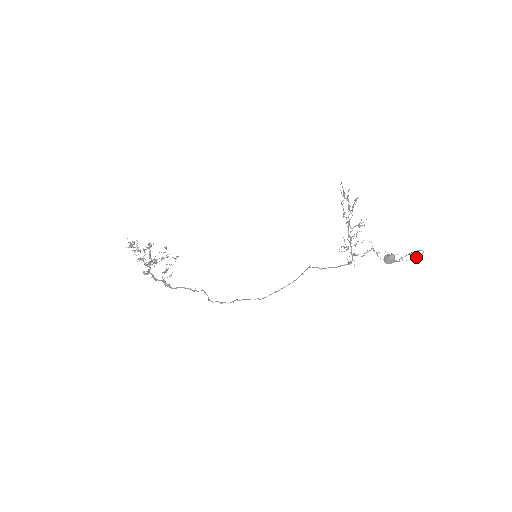
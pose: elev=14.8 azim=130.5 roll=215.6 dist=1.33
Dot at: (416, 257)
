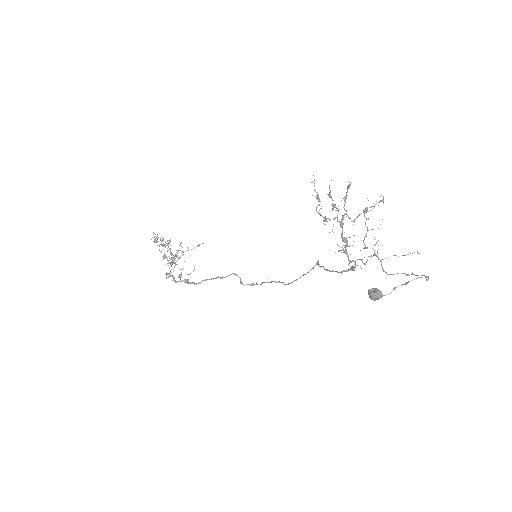
Dot at: (425, 277)
